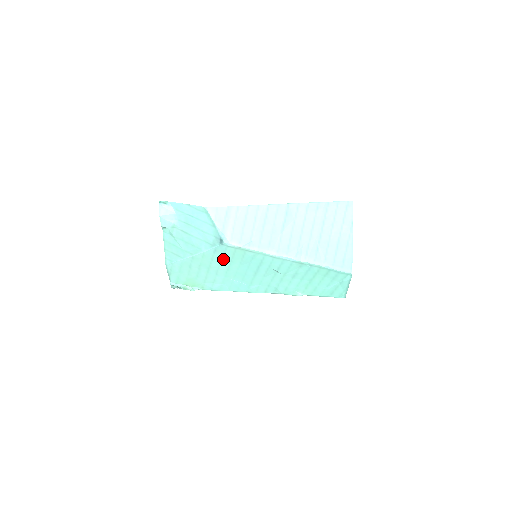
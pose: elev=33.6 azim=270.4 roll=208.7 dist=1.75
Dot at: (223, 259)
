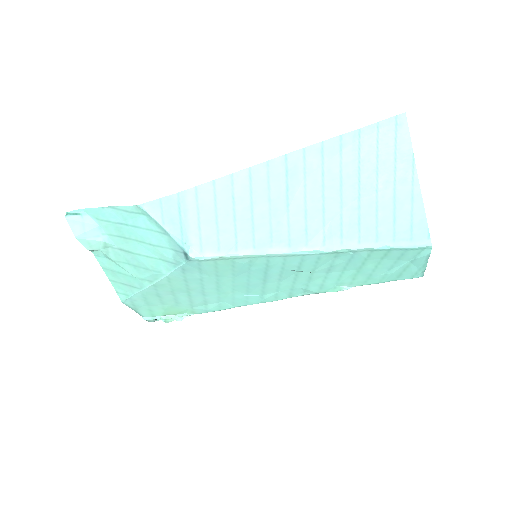
Dot at: (203, 277)
